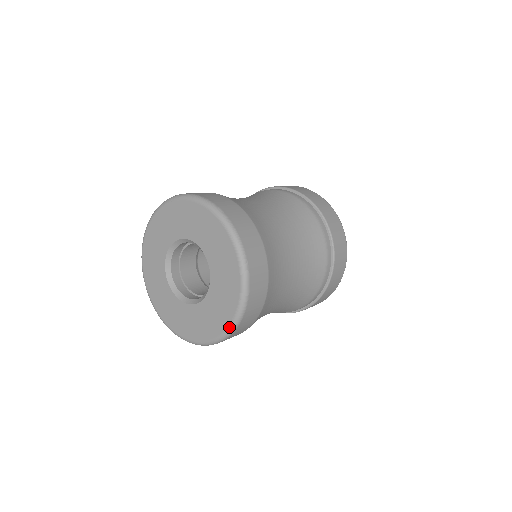
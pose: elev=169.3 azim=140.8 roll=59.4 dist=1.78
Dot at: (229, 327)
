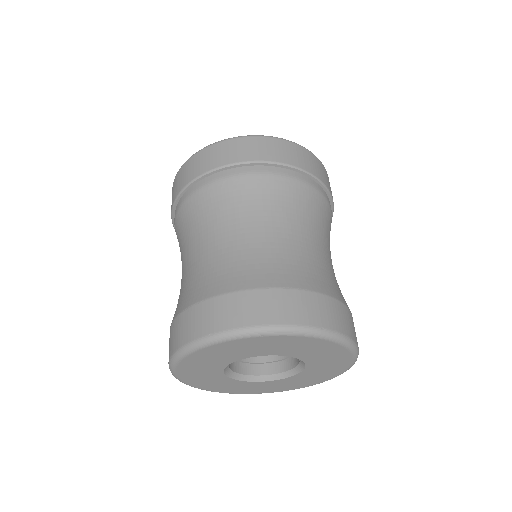
Dot at: occluded
